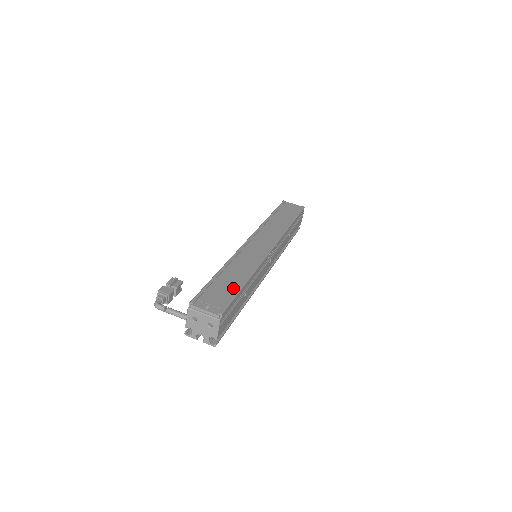
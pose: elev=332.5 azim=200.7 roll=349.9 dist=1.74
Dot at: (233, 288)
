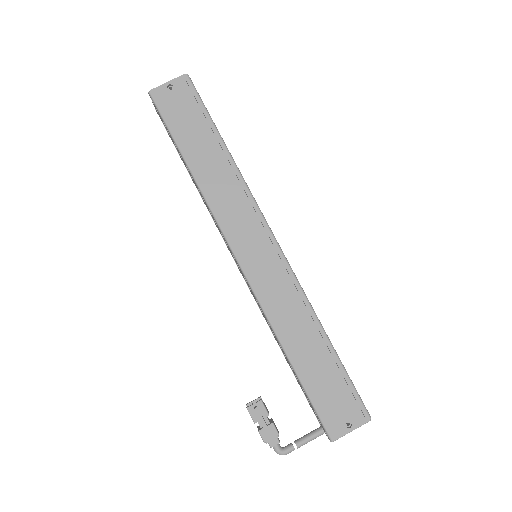
Dot at: (332, 367)
